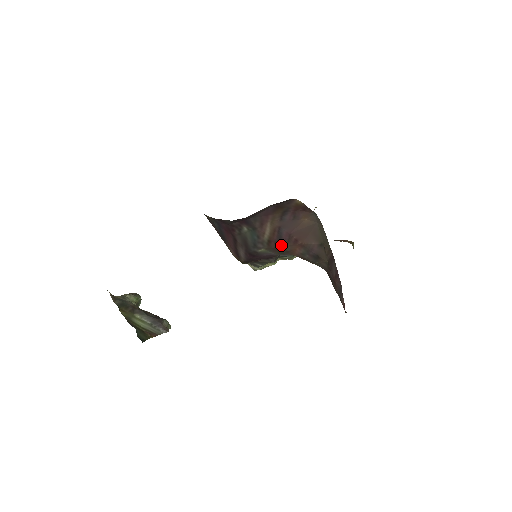
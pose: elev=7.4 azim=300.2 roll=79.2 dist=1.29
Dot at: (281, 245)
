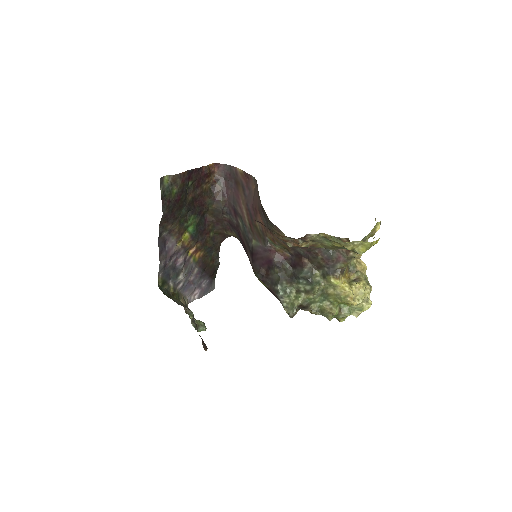
Dot at: (255, 224)
